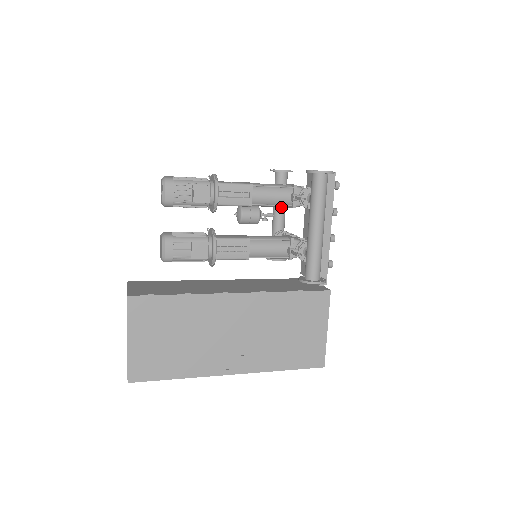
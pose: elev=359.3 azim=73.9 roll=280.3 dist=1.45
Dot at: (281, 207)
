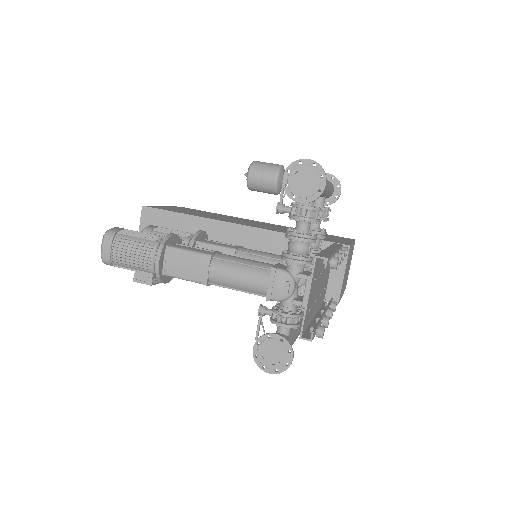
Dot at: occluded
